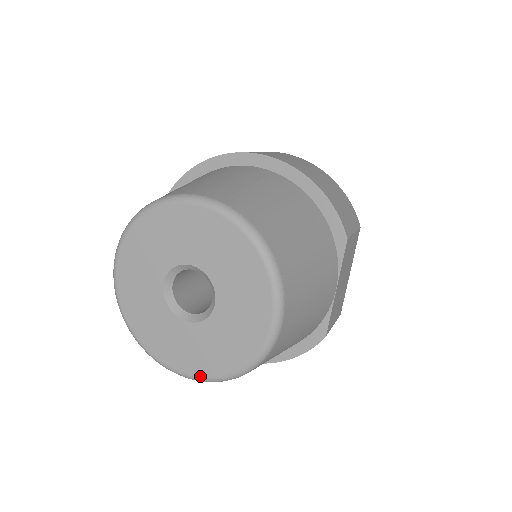
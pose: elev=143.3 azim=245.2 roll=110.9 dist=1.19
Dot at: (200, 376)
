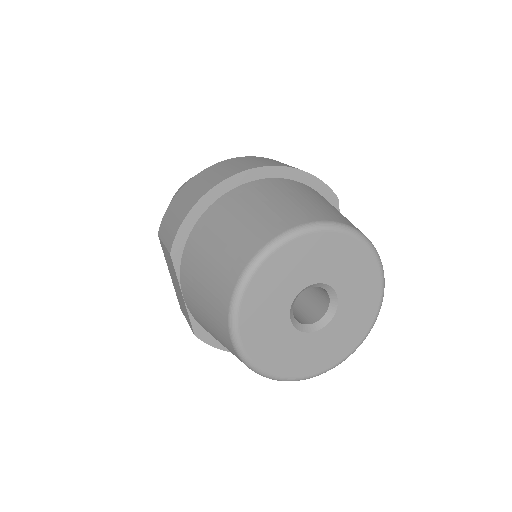
Dot at: (341, 360)
